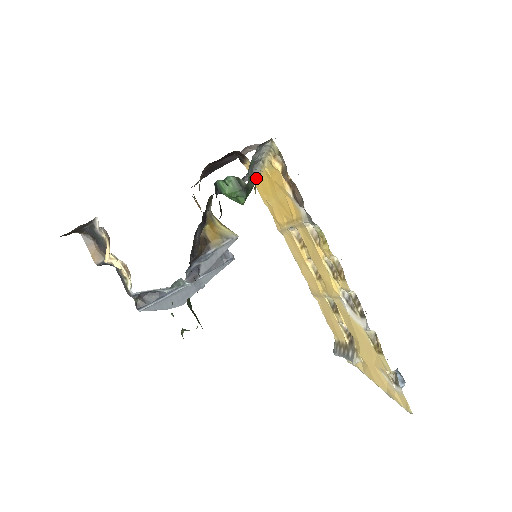
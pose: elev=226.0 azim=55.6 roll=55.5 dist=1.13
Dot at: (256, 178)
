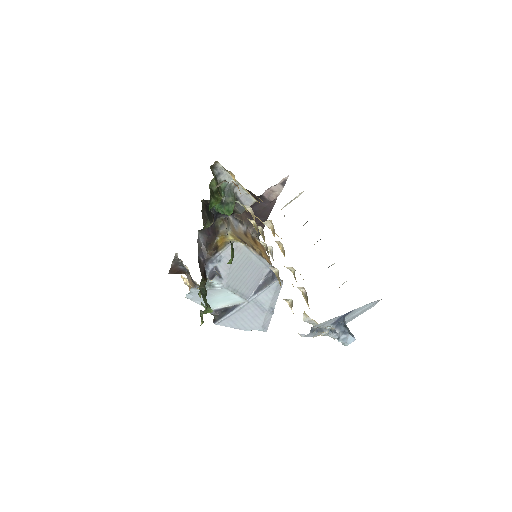
Dot at: occluded
